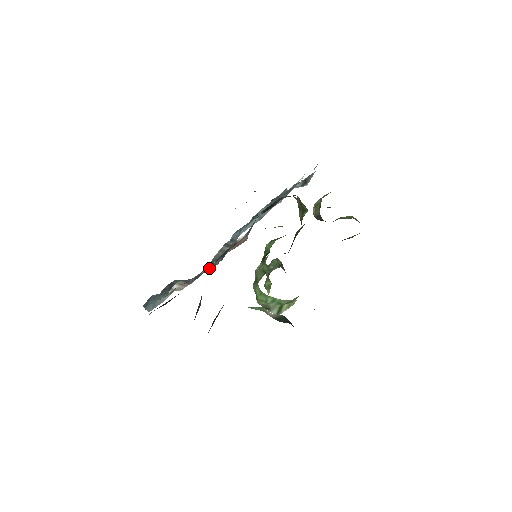
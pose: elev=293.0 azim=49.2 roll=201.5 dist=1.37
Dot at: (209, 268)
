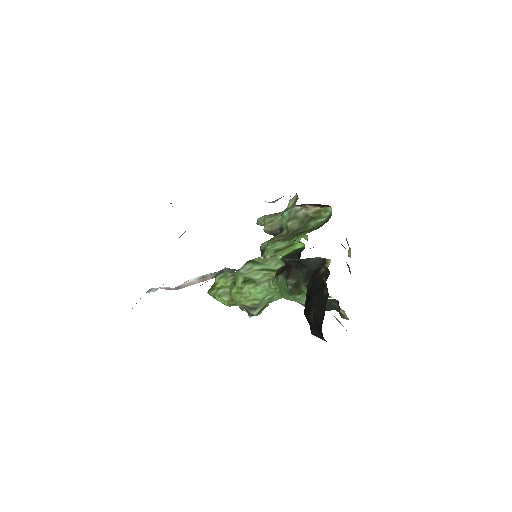
Dot at: occluded
